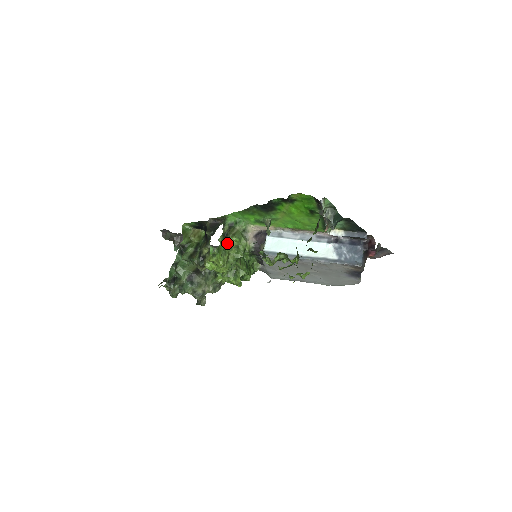
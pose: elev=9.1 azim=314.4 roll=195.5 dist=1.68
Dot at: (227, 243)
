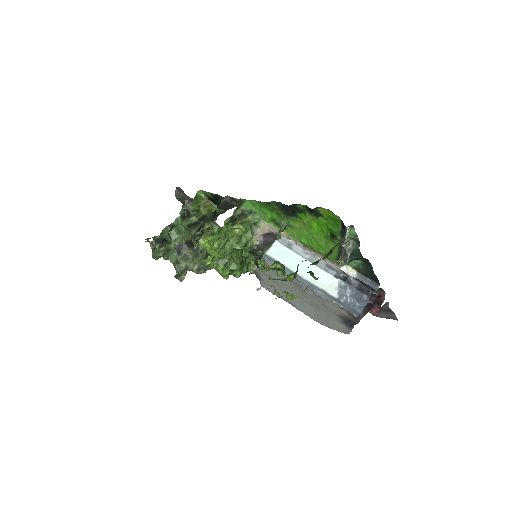
Dot at: (231, 228)
